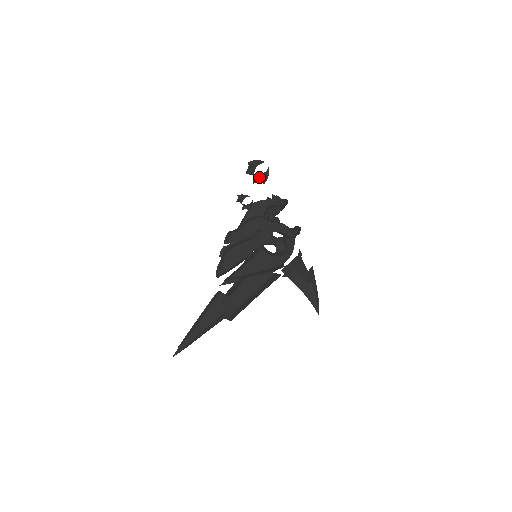
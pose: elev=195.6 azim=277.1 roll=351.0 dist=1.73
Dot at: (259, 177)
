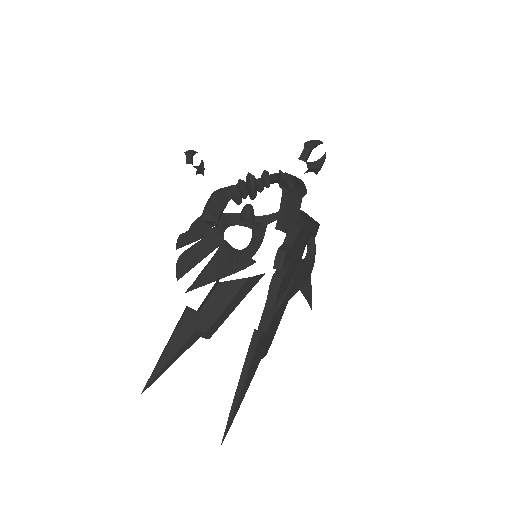
Dot at: (314, 165)
